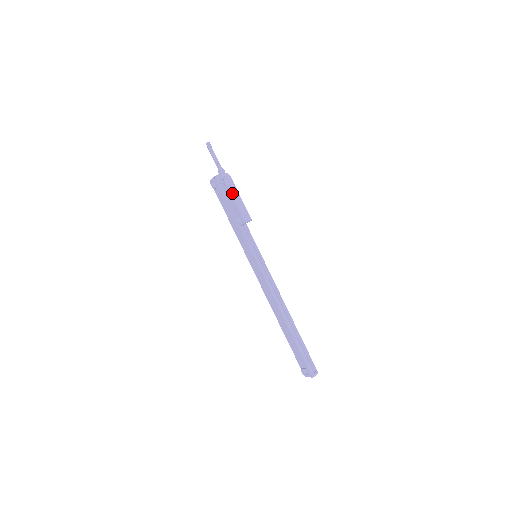
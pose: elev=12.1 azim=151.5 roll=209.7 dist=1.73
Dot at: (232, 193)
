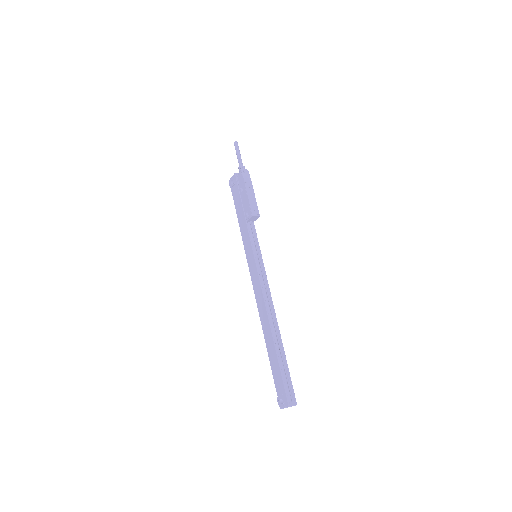
Dot at: (247, 186)
